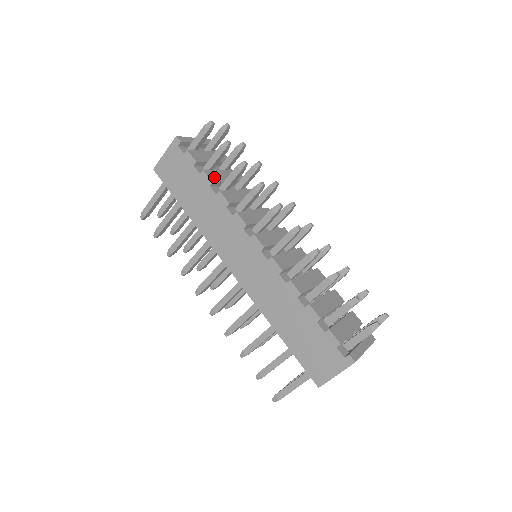
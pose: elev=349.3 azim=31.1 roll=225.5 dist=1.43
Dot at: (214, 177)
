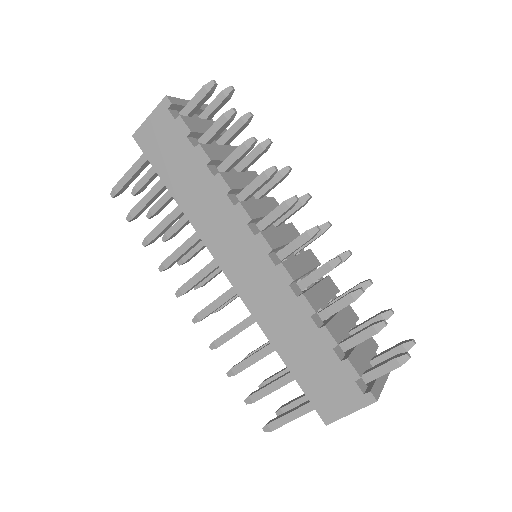
Dot at: (212, 154)
